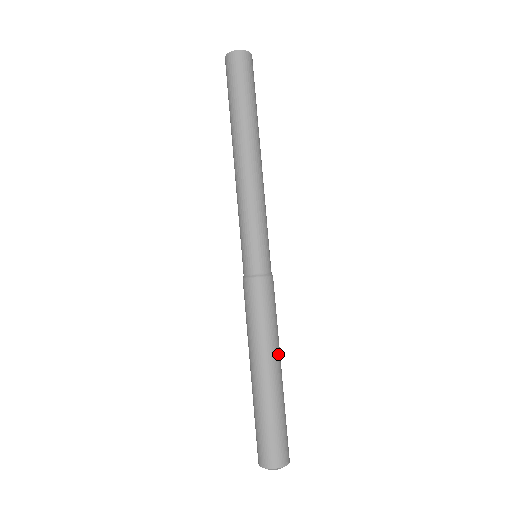
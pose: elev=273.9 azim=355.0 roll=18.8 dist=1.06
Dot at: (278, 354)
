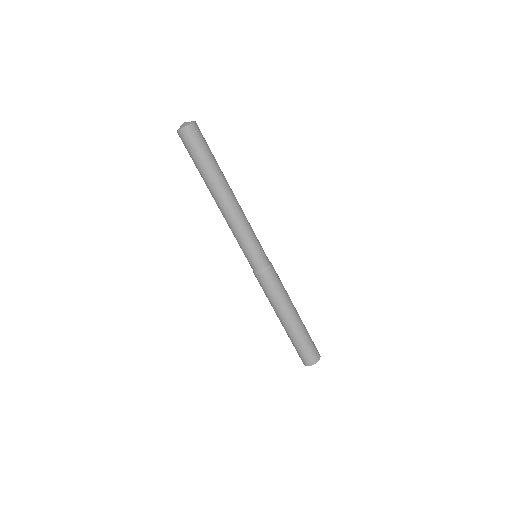
Dot at: (293, 305)
